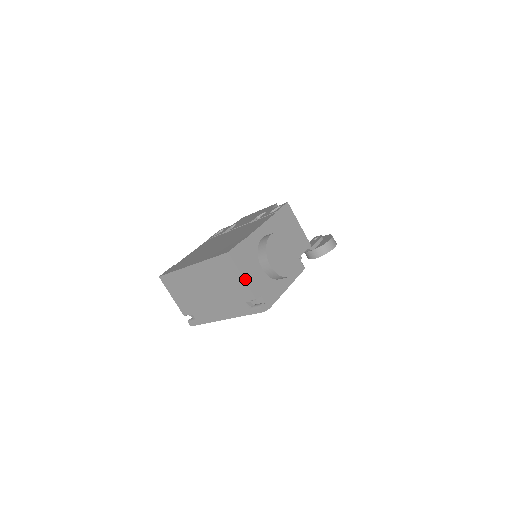
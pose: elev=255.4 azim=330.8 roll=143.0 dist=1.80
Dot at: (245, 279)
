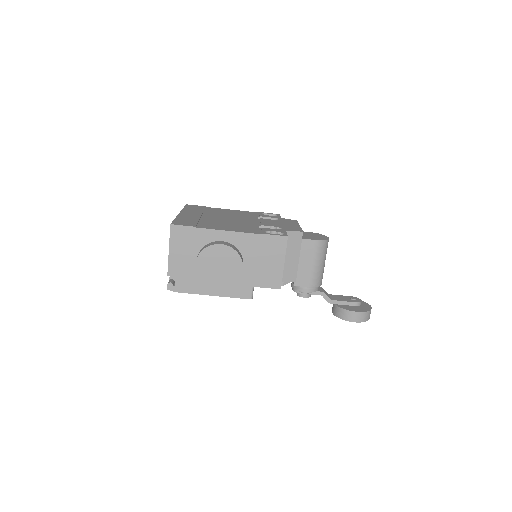
Dot at: (170, 254)
